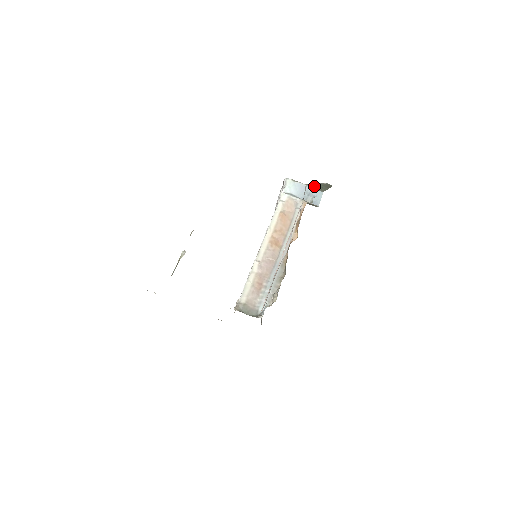
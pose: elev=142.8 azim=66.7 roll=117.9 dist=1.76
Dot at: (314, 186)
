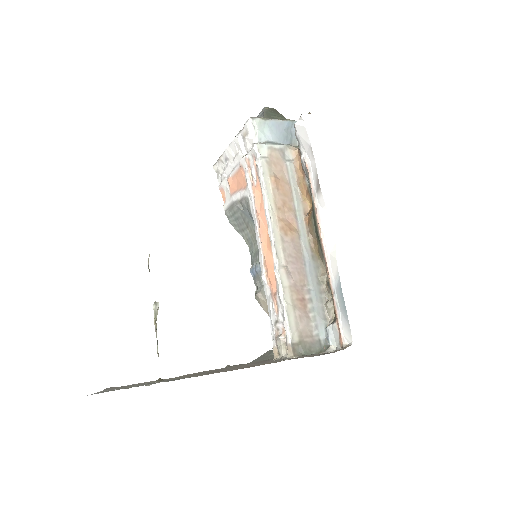
Dot at: (271, 117)
